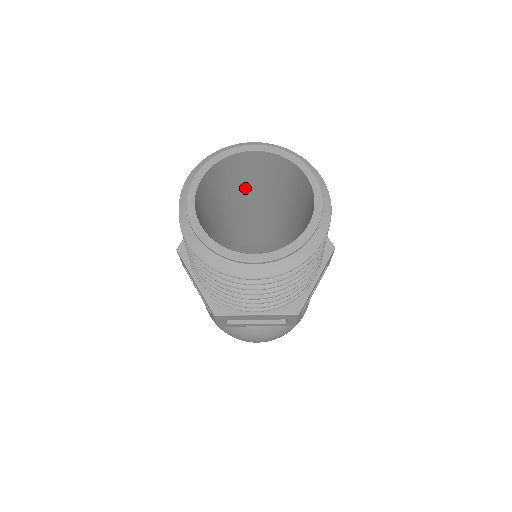
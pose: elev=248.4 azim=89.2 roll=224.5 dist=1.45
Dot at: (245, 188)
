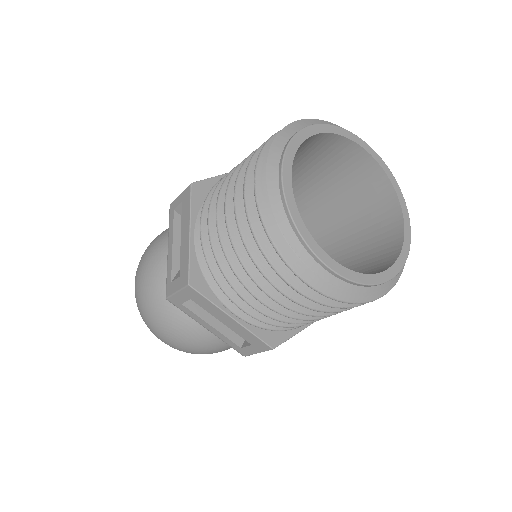
Dot at: (312, 183)
